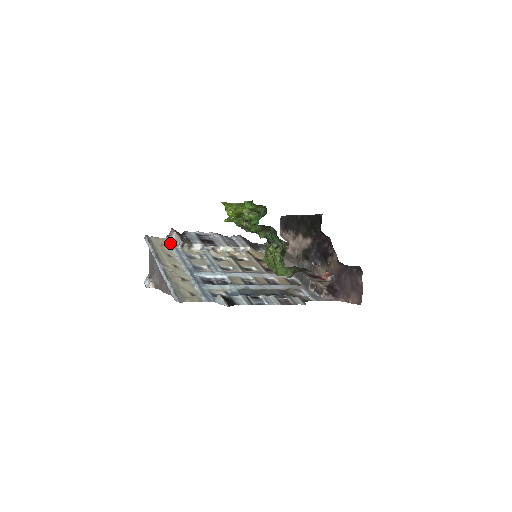
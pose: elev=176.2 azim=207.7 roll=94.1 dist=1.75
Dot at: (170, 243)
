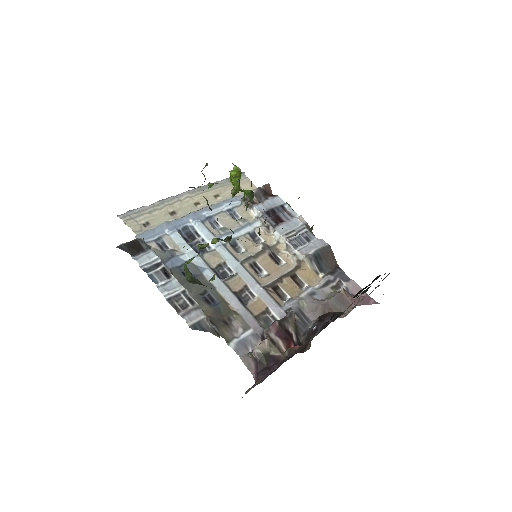
Dot at: occluded
